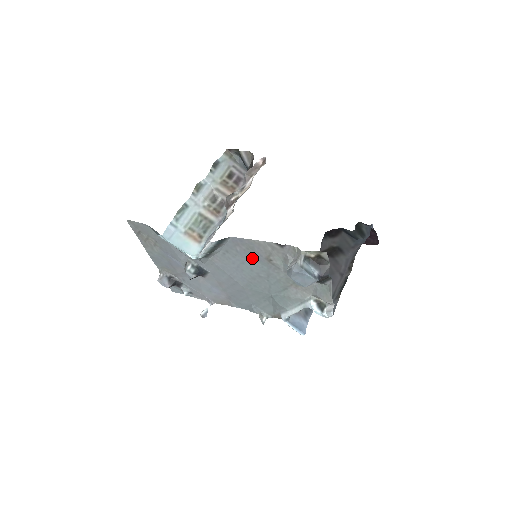
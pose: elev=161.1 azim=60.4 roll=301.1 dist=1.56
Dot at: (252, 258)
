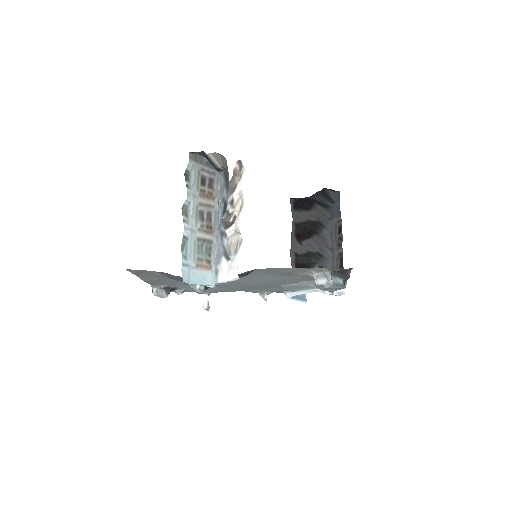
Dot at: (272, 274)
